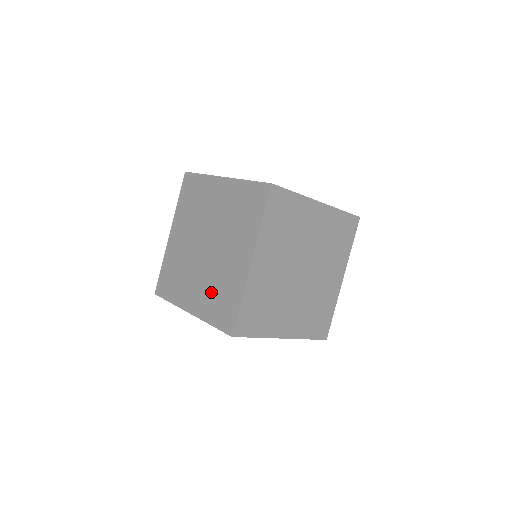
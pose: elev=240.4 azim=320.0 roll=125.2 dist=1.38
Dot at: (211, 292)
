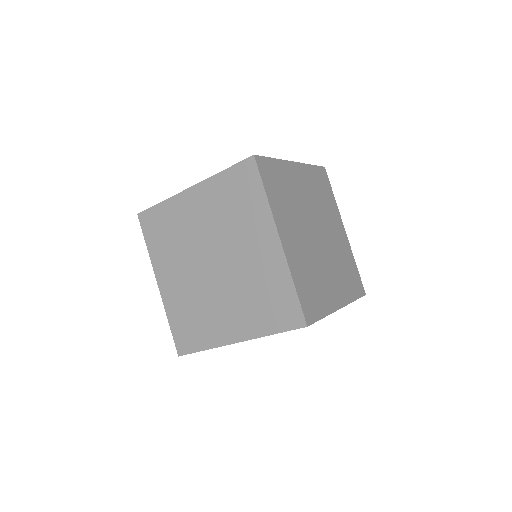
Dot at: occluded
